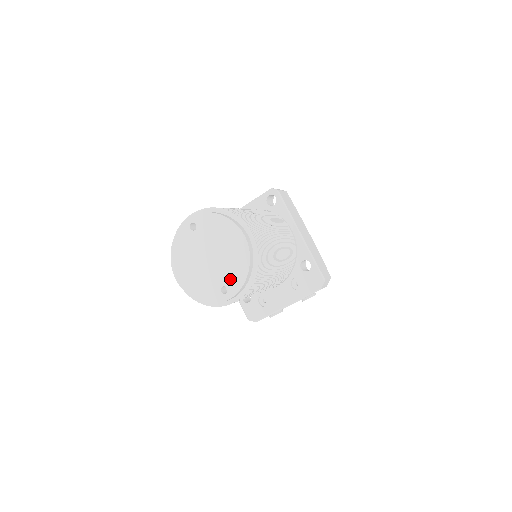
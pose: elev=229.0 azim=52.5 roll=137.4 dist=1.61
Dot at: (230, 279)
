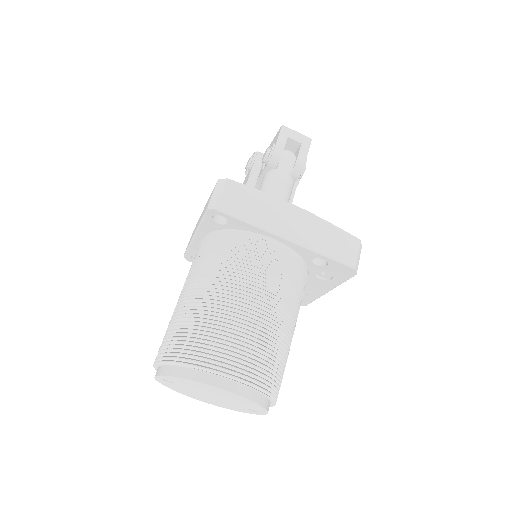
Dot at: (249, 407)
